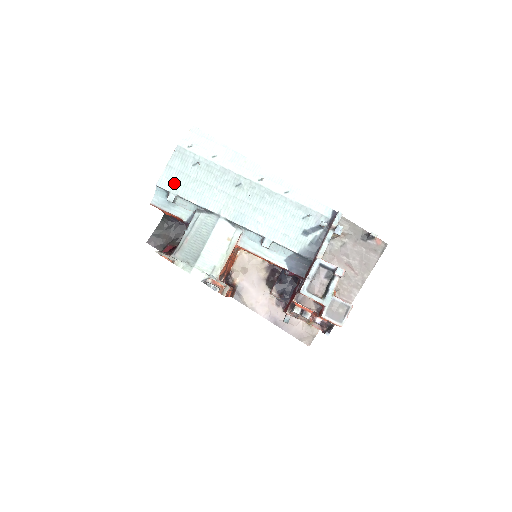
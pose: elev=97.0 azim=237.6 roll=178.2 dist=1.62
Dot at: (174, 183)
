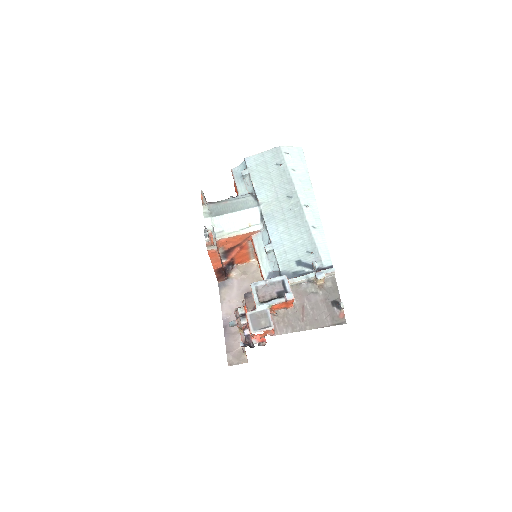
Dot at: (255, 165)
